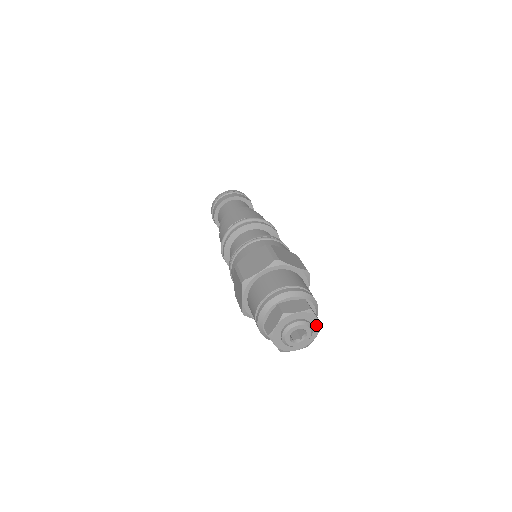
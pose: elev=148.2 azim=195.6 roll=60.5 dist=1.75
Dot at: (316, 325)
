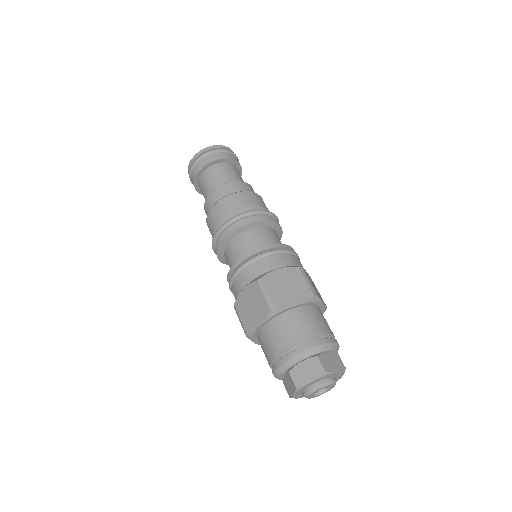
Dot at: occluded
